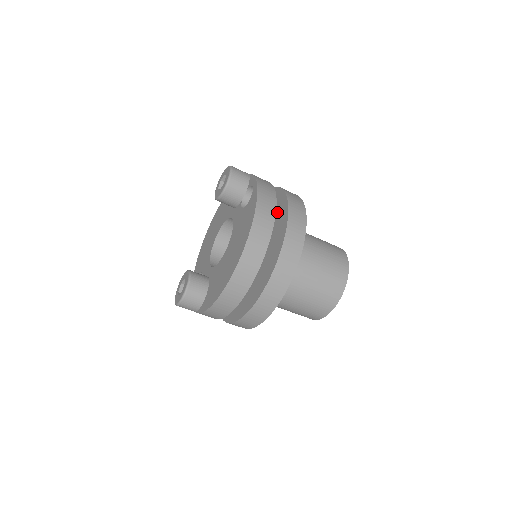
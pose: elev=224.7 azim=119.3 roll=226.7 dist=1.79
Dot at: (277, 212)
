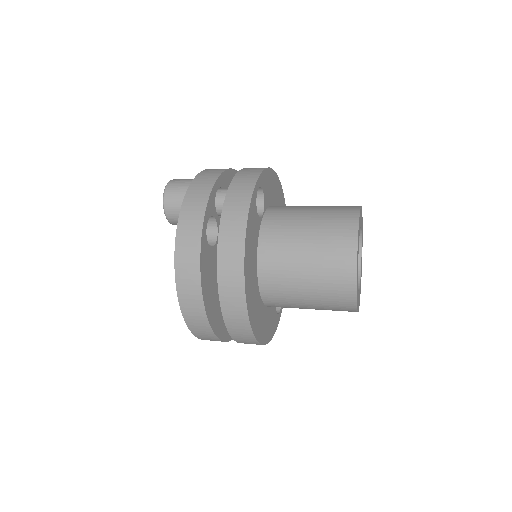
Dot at: occluded
